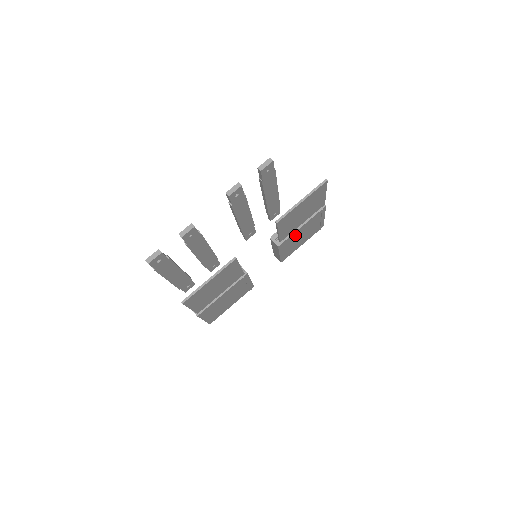
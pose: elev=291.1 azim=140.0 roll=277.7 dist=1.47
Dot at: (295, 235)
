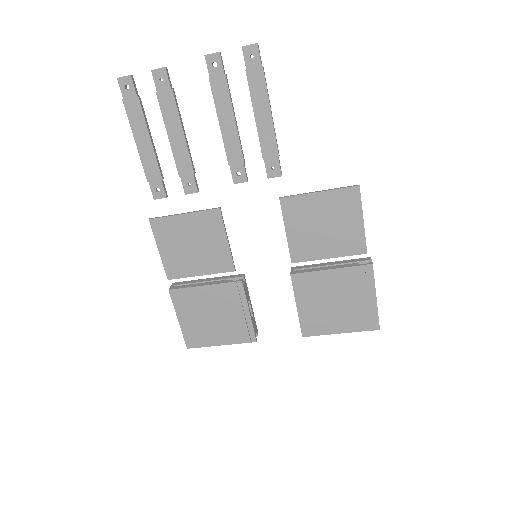
Dot at: (320, 282)
